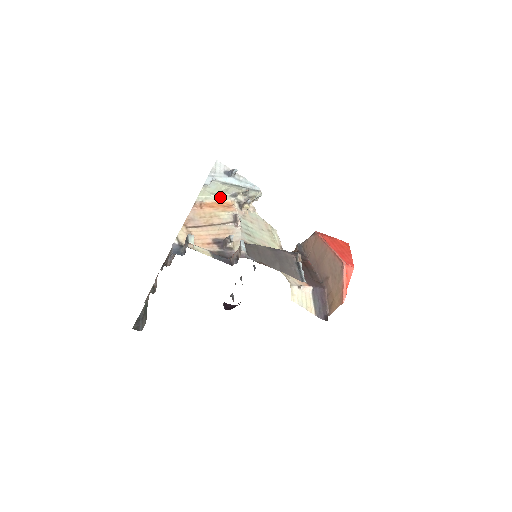
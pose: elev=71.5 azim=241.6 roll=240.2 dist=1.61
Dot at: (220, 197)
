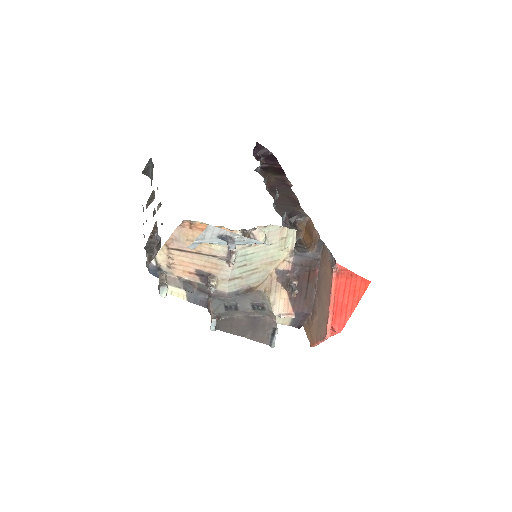
Dot at: occluded
